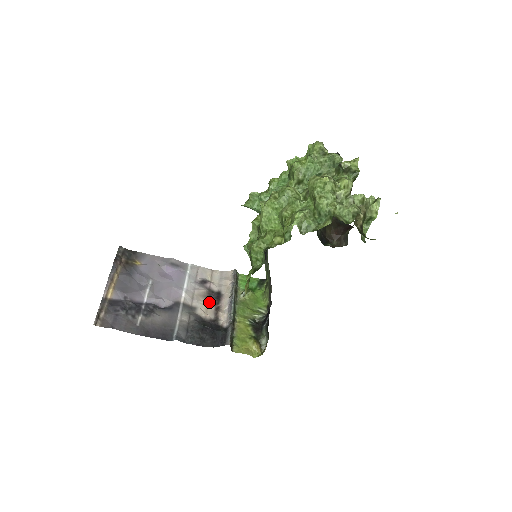
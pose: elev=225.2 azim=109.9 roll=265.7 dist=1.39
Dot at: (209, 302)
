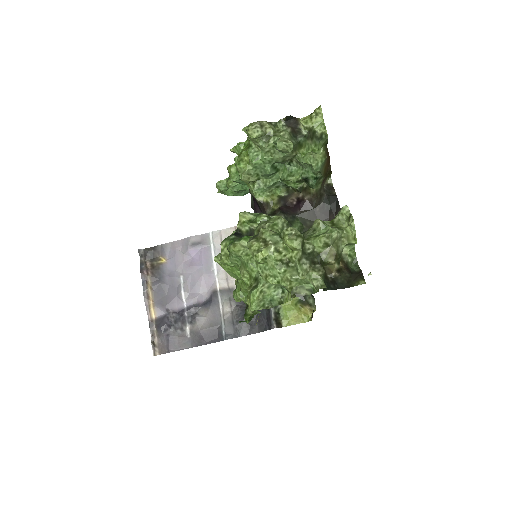
Dot at: occluded
